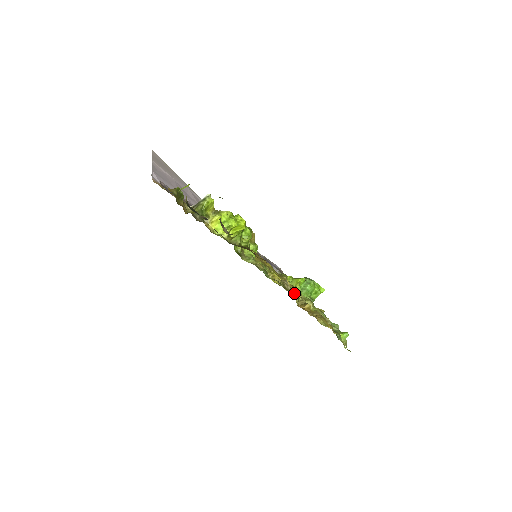
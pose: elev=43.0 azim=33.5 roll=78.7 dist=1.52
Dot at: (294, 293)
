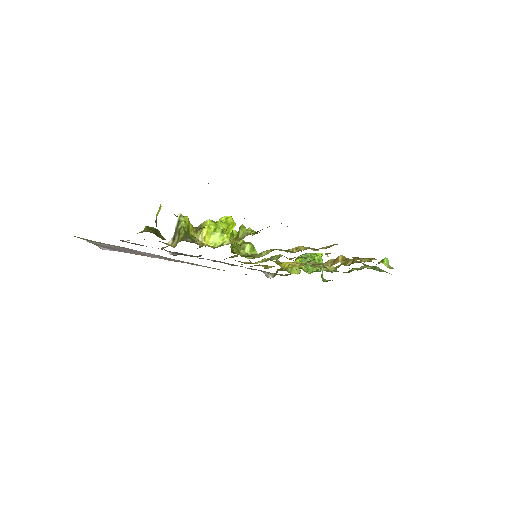
Dot at: (328, 246)
